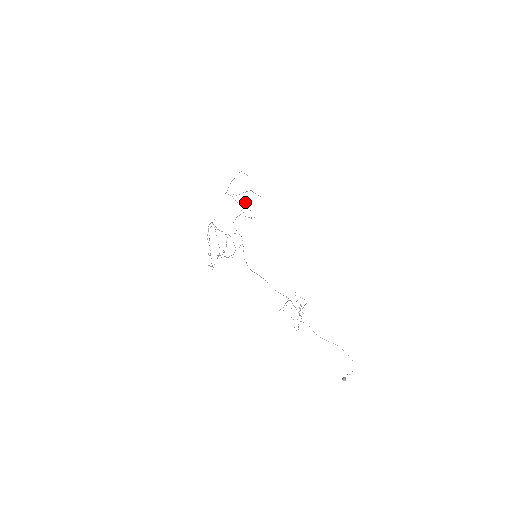
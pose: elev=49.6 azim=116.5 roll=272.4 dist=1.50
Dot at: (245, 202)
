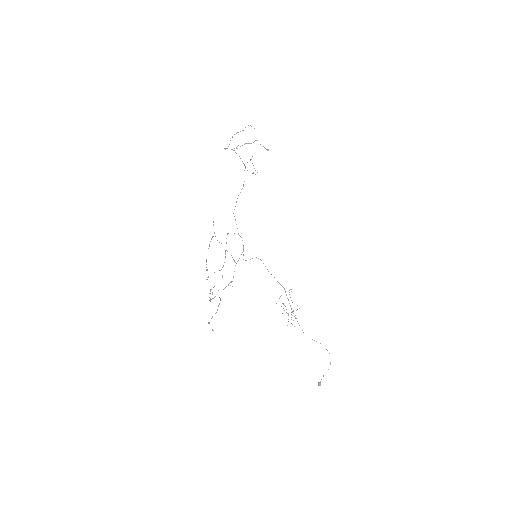
Dot at: occluded
